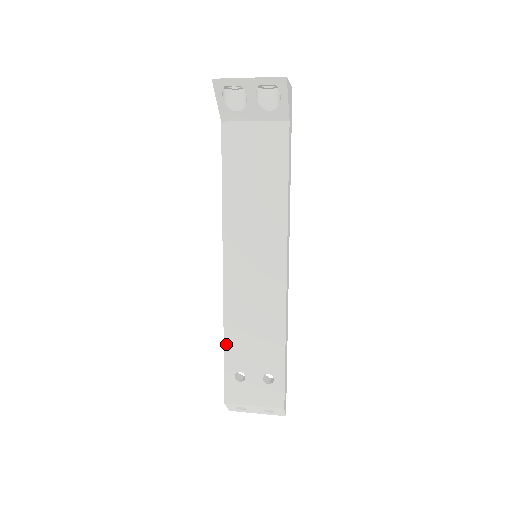
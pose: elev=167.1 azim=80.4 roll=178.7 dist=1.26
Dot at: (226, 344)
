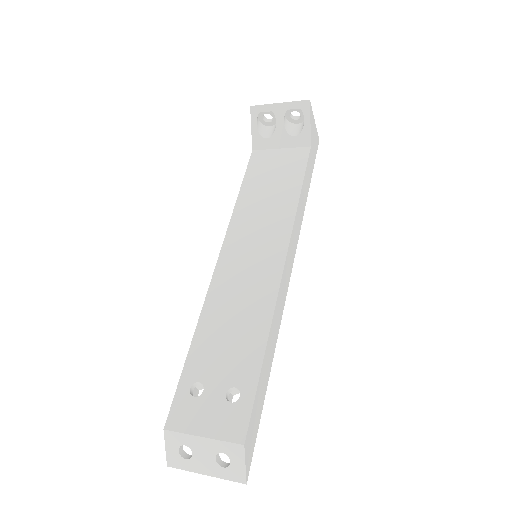
Dot at: (193, 344)
